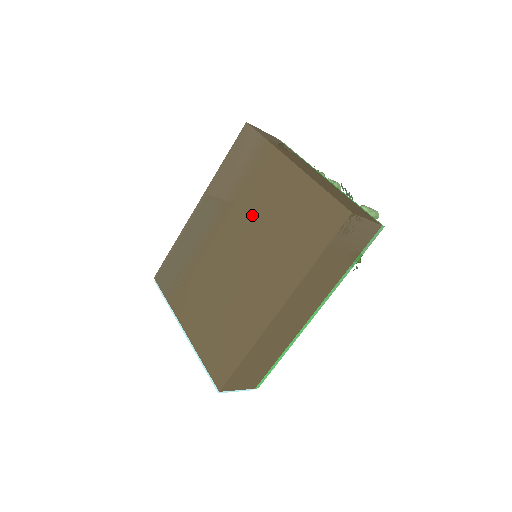
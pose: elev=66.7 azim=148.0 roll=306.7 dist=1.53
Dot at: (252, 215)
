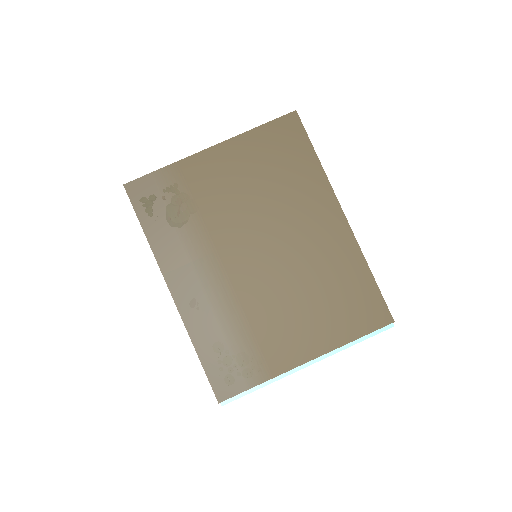
Dot at: (234, 214)
